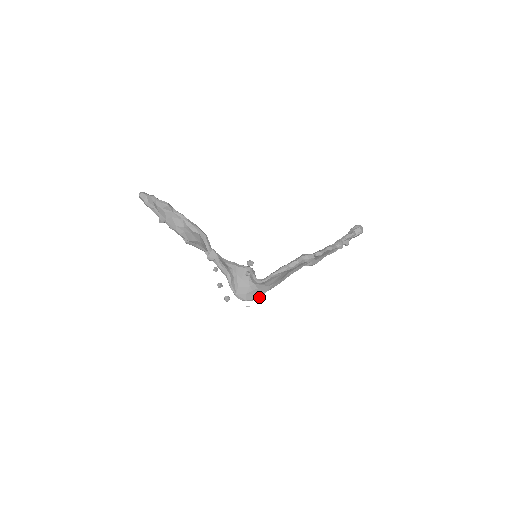
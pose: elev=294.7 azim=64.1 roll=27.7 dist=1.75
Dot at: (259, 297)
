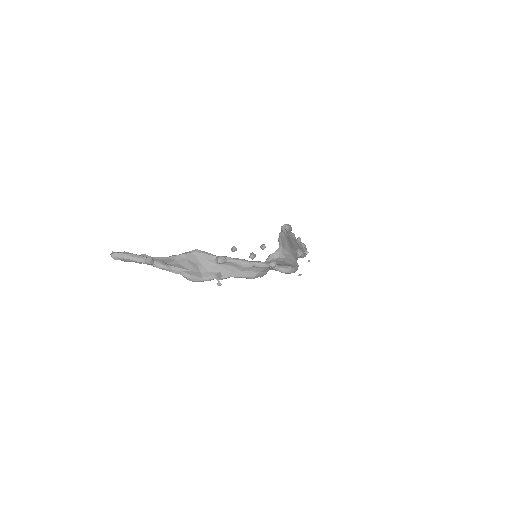
Dot at: (297, 266)
